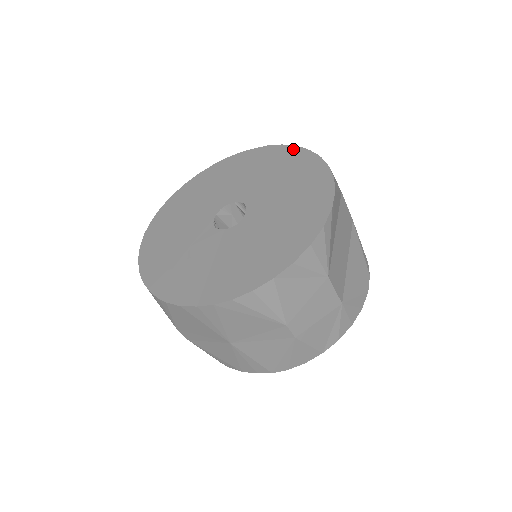
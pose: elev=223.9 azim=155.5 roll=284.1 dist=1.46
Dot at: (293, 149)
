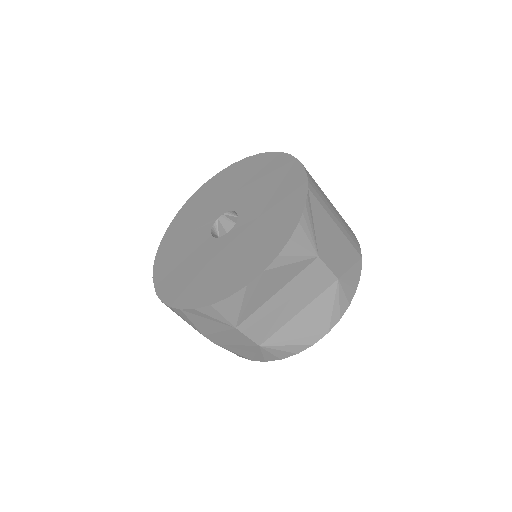
Dot at: (303, 189)
